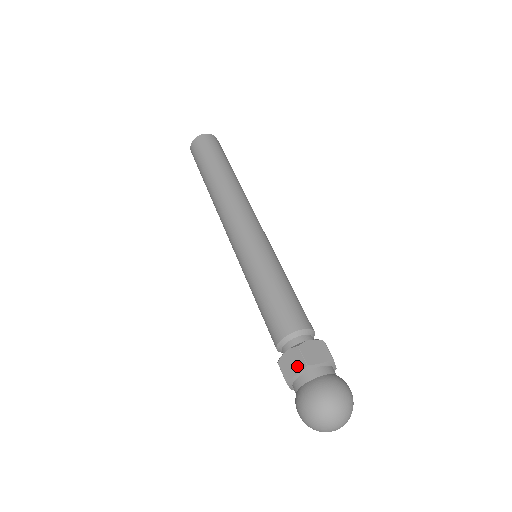
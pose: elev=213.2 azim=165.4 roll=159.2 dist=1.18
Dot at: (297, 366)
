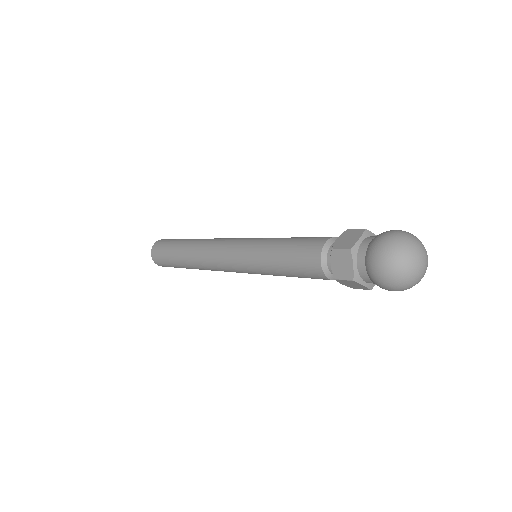
Dot at: (346, 260)
